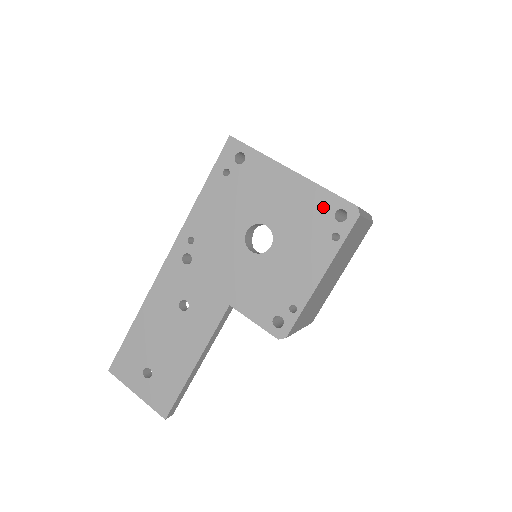
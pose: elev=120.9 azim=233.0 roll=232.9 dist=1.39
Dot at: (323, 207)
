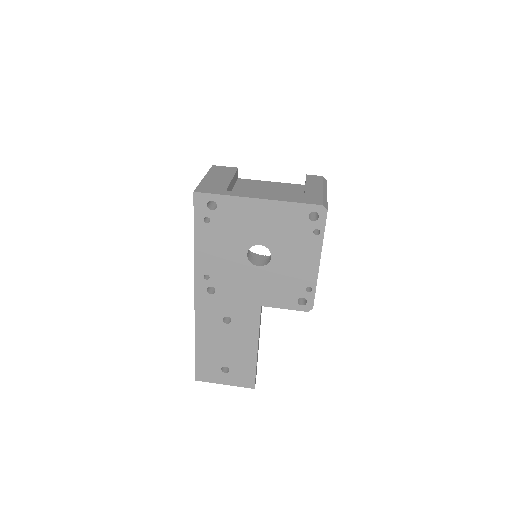
Dot at: (297, 216)
